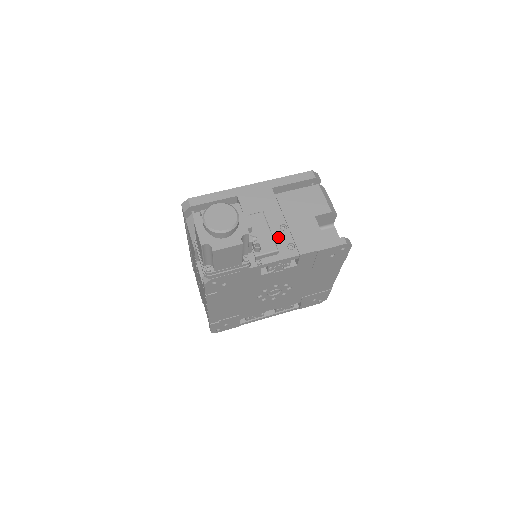
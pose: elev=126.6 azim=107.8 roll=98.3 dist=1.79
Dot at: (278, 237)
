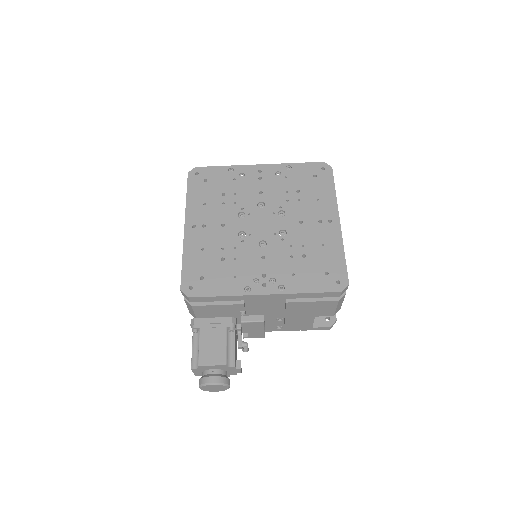
Dot at: (271, 323)
